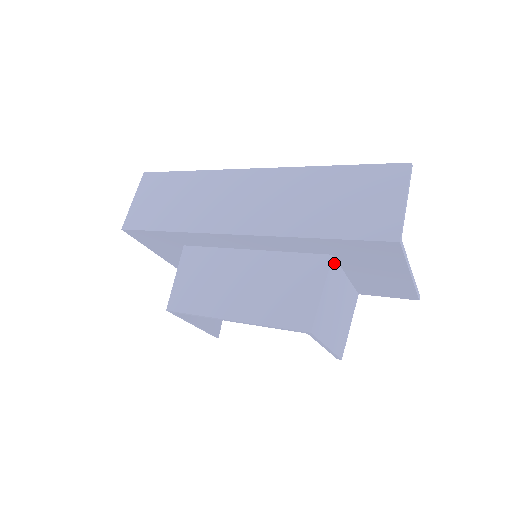
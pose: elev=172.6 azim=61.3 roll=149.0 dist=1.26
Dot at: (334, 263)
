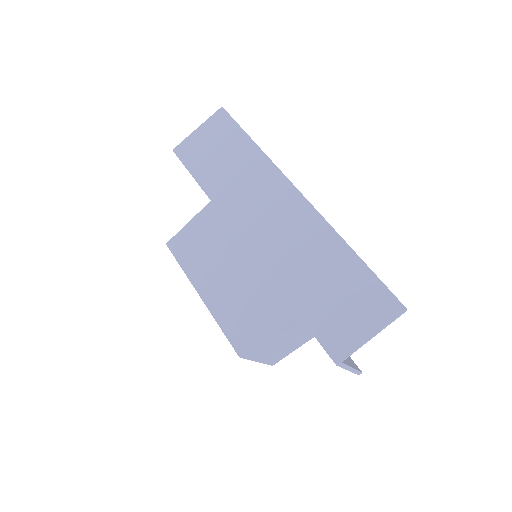
Dot at: (300, 318)
